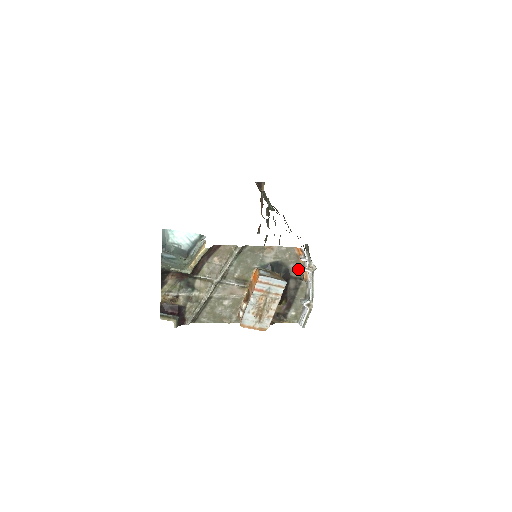
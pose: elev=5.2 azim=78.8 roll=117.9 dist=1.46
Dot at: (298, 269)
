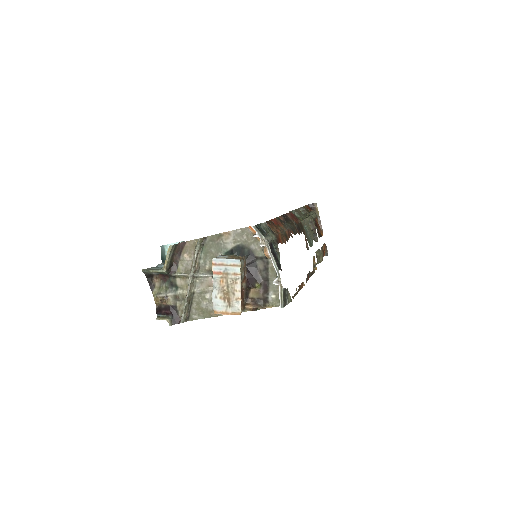
Dot at: (260, 248)
